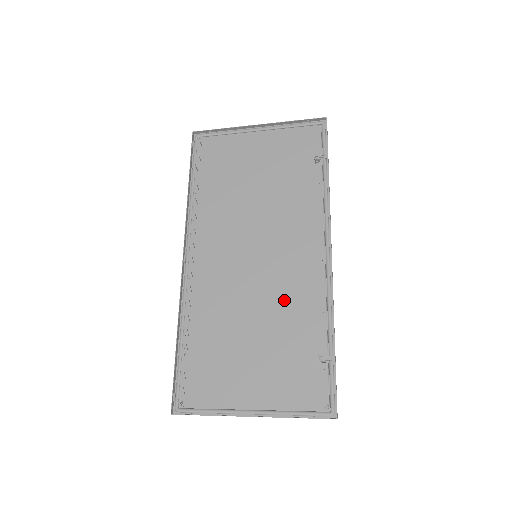
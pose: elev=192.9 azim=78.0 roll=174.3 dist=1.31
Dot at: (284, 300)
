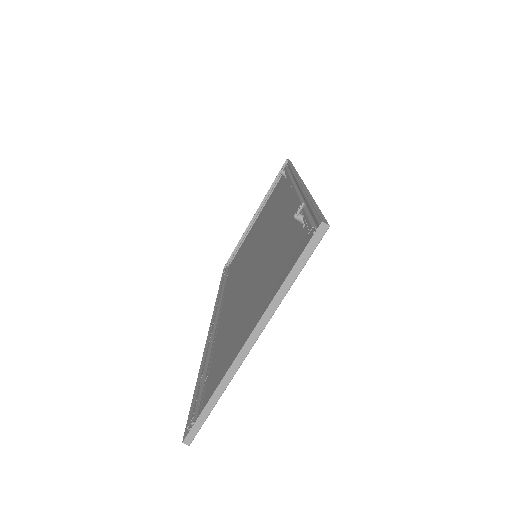
Dot at: (274, 244)
